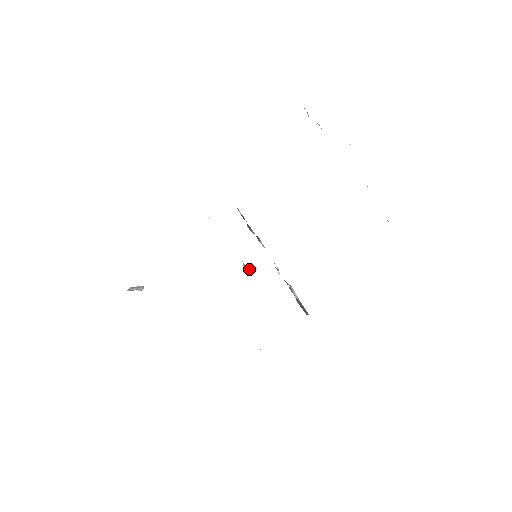
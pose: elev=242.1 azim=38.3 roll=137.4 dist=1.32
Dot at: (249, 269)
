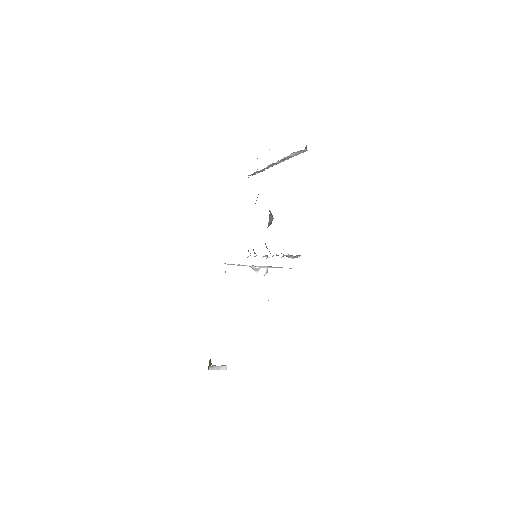
Dot at: (258, 270)
